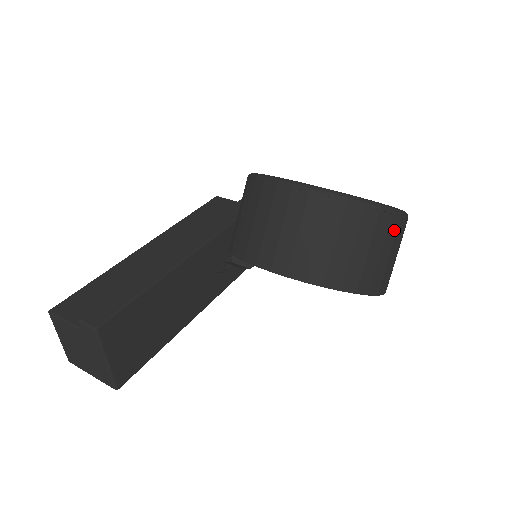
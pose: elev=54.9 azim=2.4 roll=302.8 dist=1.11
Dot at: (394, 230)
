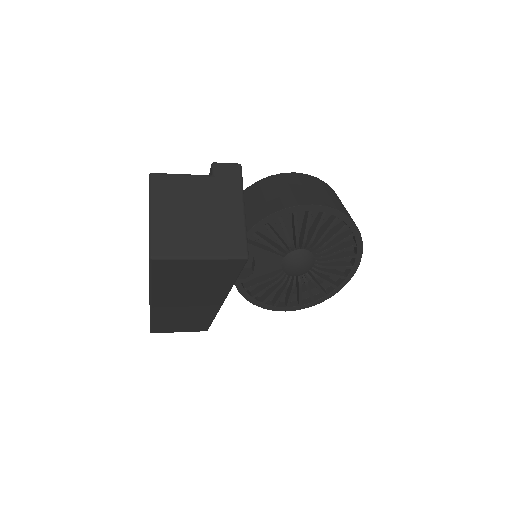
Dot at: occluded
